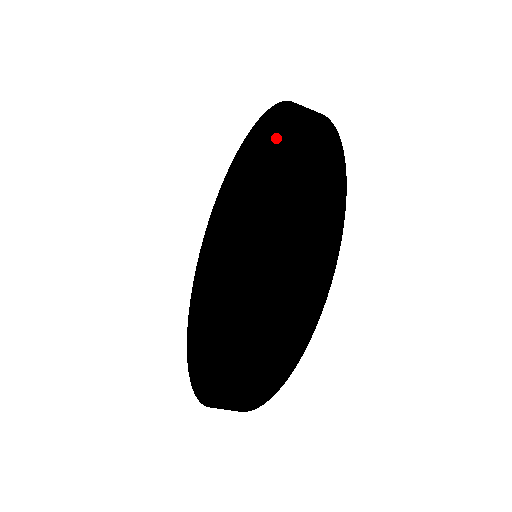
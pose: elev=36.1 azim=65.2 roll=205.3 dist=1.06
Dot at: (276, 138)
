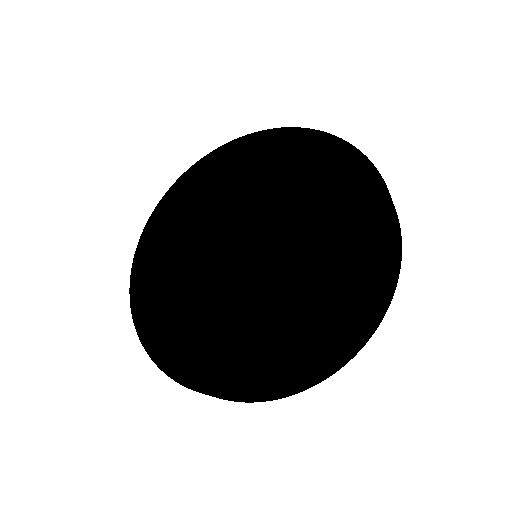
Dot at: (379, 200)
